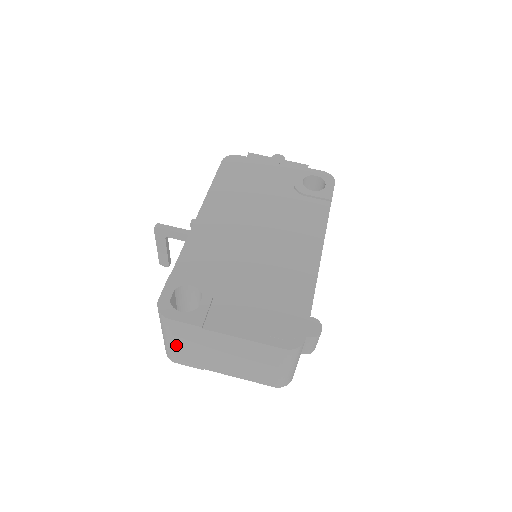
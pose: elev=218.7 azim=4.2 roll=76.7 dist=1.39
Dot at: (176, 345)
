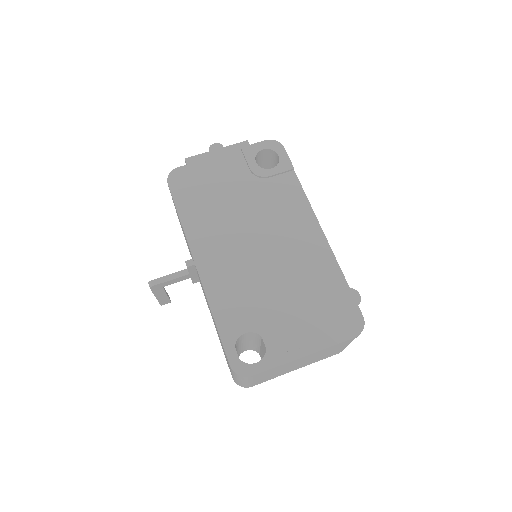
Dot at: (254, 381)
